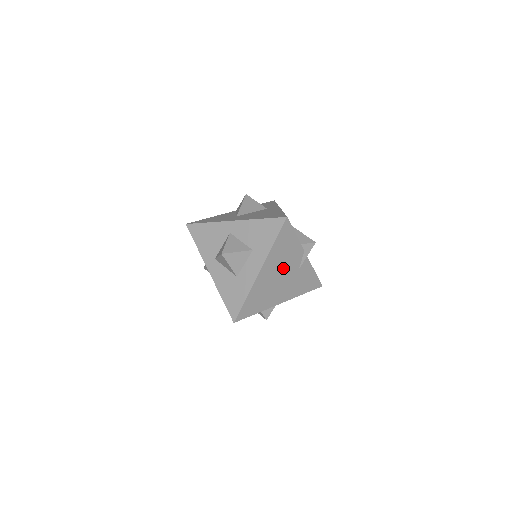
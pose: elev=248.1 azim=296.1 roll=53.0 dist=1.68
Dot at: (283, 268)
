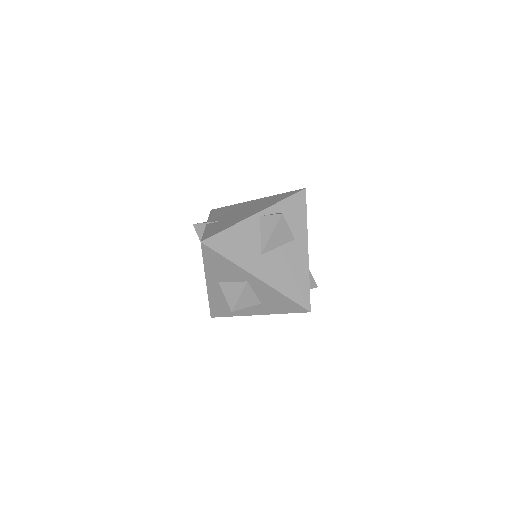
Dot at: occluded
